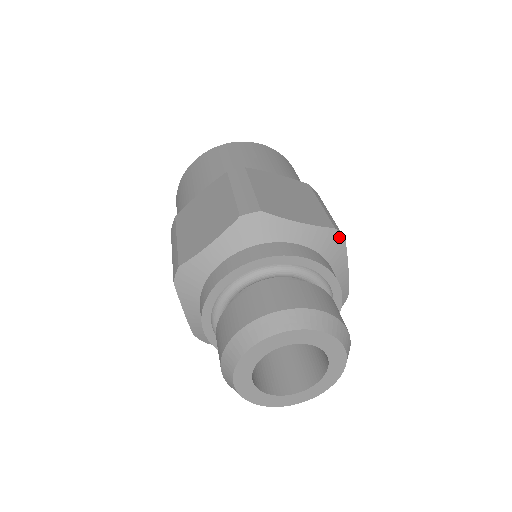
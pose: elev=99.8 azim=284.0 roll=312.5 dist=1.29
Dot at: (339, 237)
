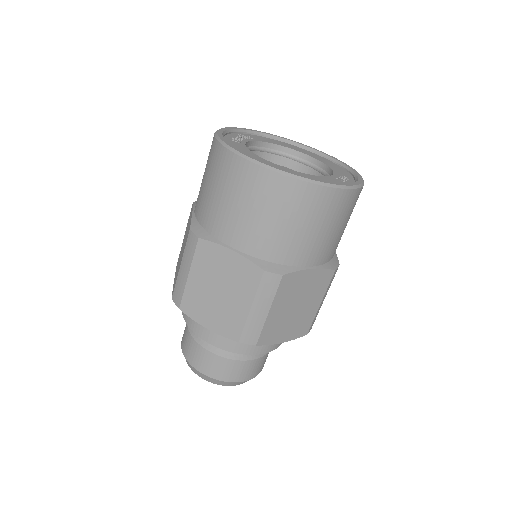
Dot at: occluded
